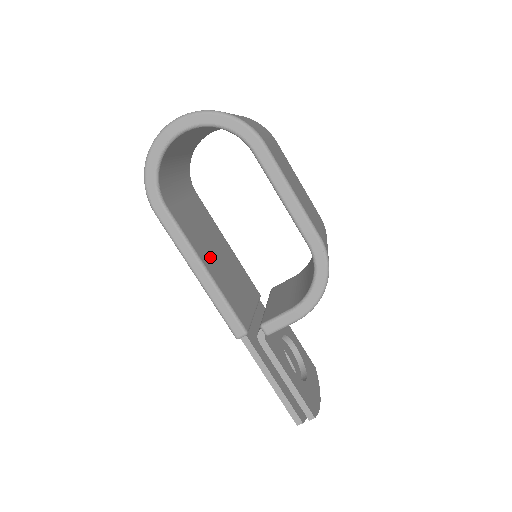
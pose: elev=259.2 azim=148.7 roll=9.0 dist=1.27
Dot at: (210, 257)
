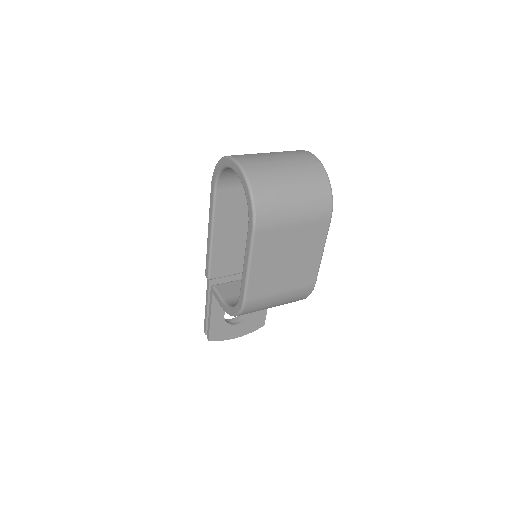
Dot at: (230, 230)
